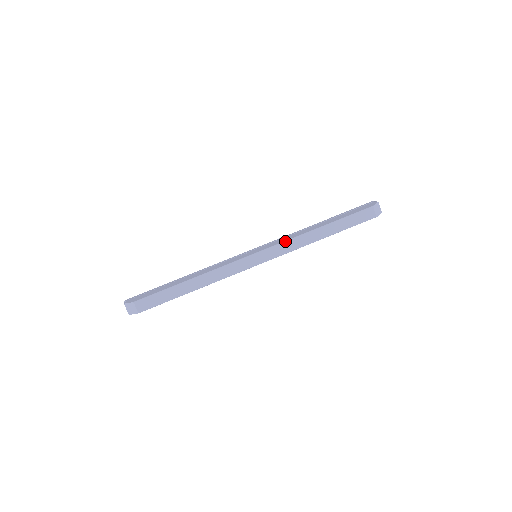
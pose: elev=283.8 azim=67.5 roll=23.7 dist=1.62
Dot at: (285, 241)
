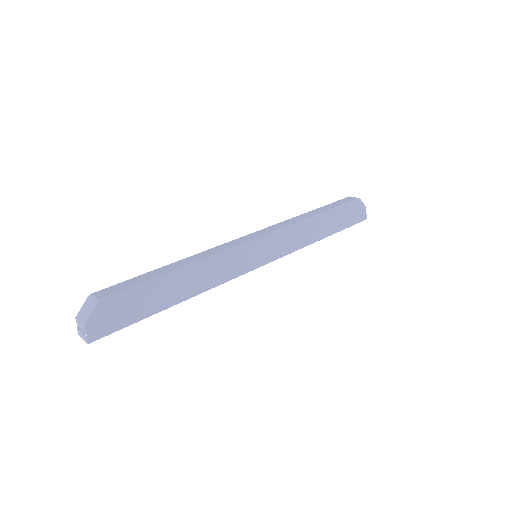
Dot at: (277, 223)
